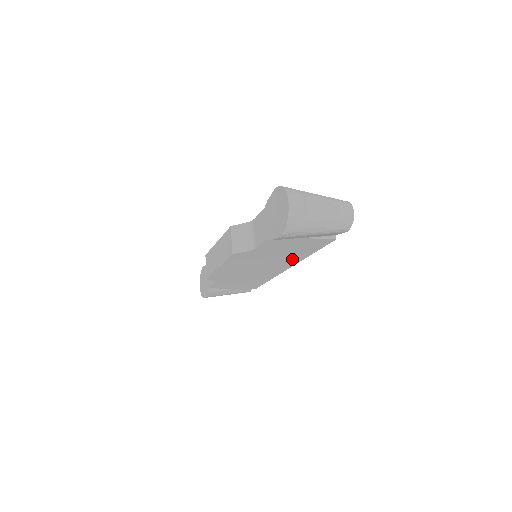
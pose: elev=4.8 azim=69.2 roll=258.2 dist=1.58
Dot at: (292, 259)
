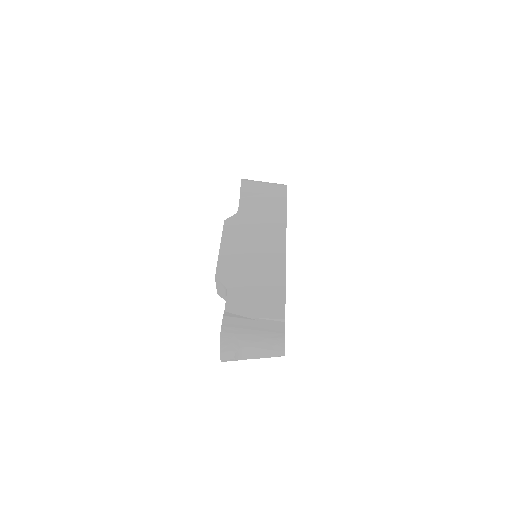
Dot at: occluded
